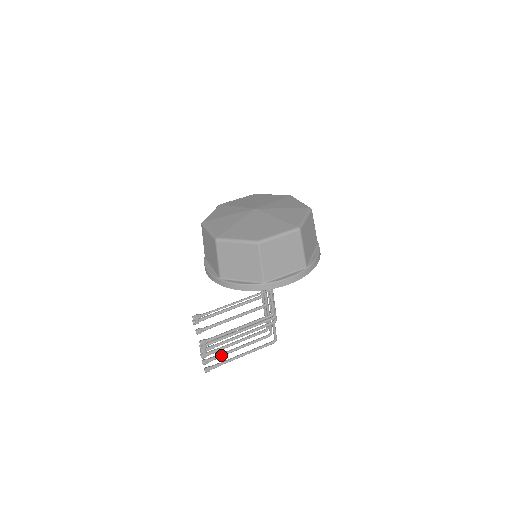
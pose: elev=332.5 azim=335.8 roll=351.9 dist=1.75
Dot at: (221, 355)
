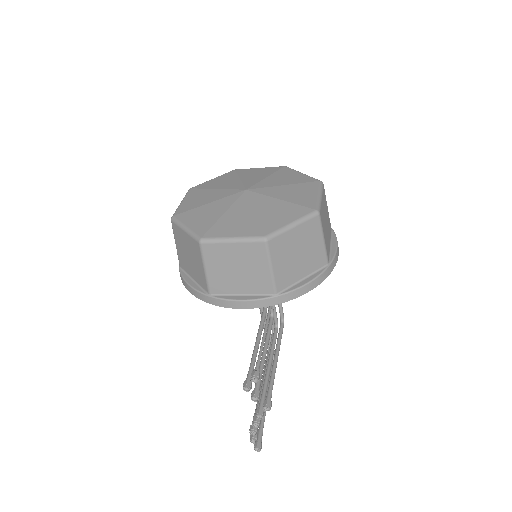
Dot at: occluded
